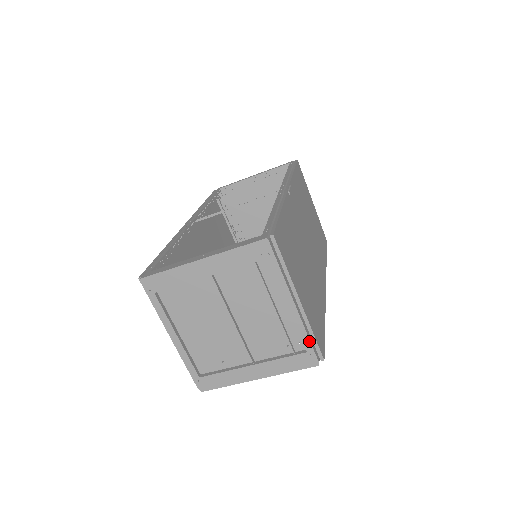
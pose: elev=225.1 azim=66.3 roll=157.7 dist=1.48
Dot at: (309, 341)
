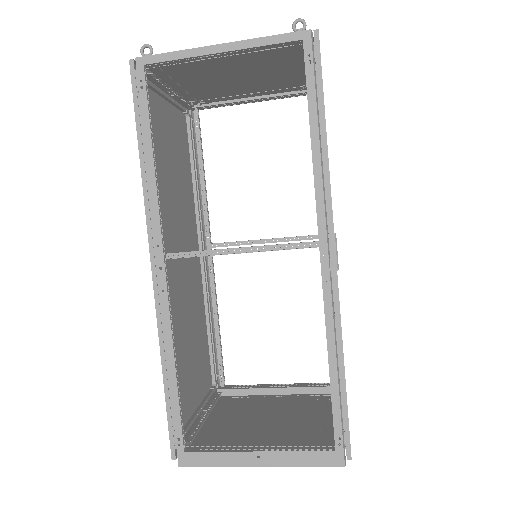
Dot at: occluded
